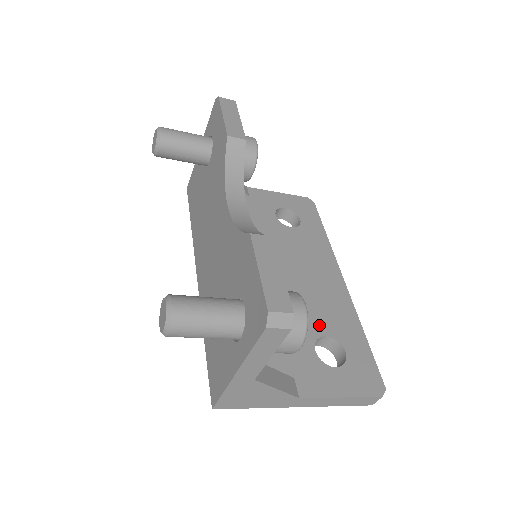
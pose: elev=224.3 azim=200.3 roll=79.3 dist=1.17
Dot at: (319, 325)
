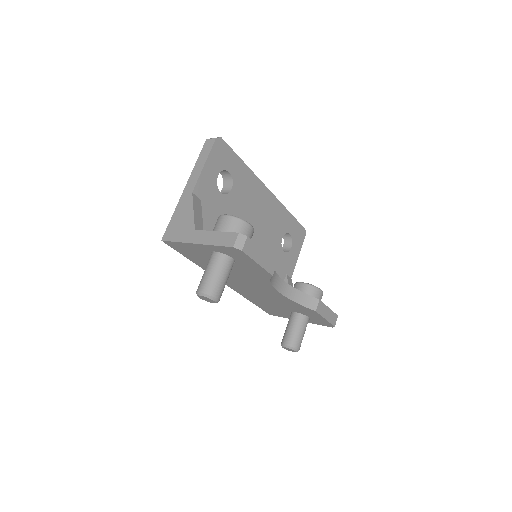
Dot at: (278, 237)
